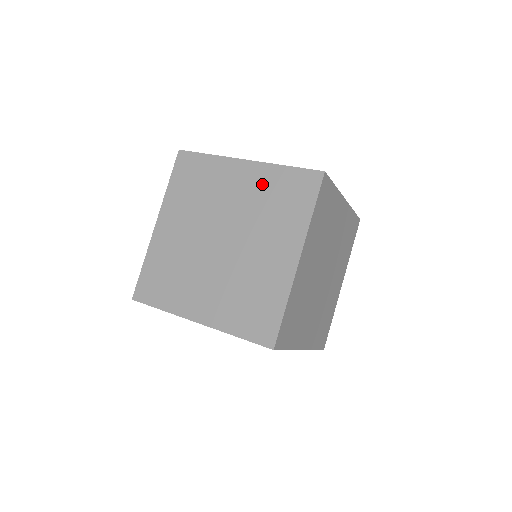
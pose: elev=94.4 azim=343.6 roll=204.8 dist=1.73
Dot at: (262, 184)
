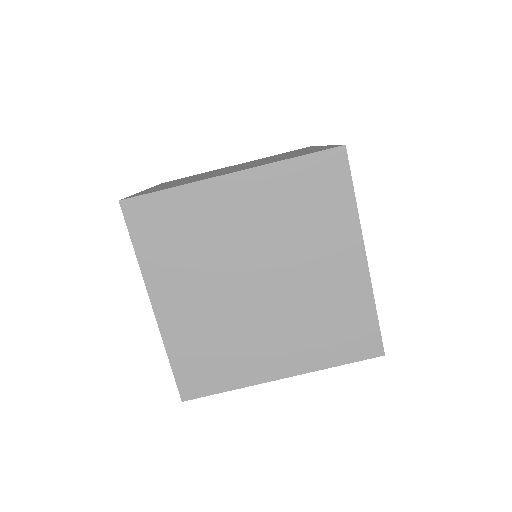
Dot at: (305, 151)
